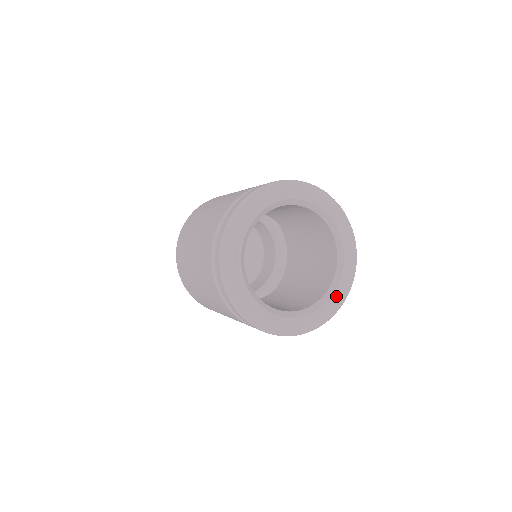
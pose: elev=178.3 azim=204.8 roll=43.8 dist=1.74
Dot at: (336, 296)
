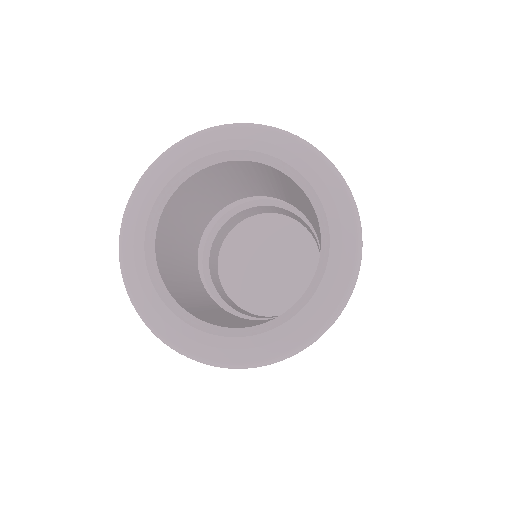
Dot at: (335, 258)
